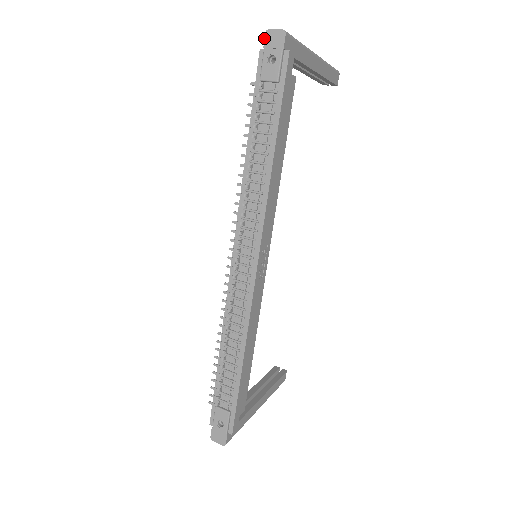
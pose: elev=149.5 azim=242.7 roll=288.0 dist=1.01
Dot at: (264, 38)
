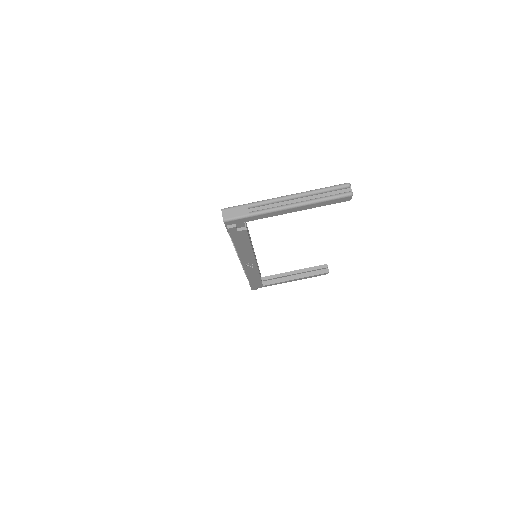
Dot at: (222, 210)
